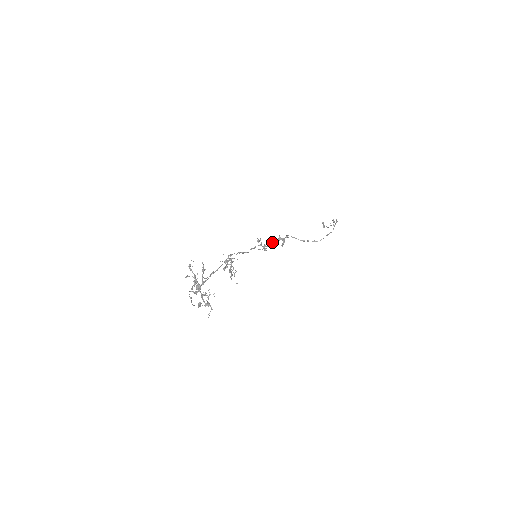
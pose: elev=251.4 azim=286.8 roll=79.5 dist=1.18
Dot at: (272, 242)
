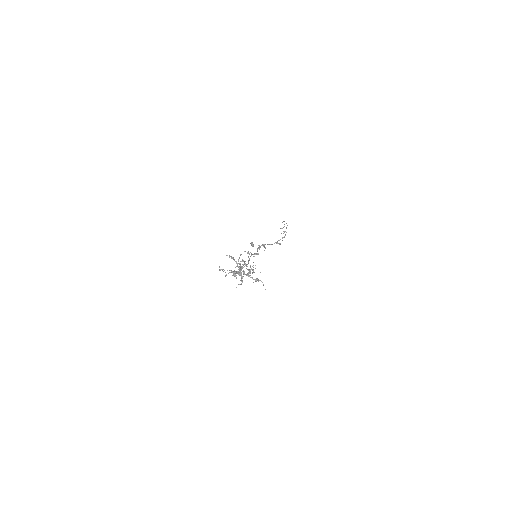
Dot at: (257, 250)
